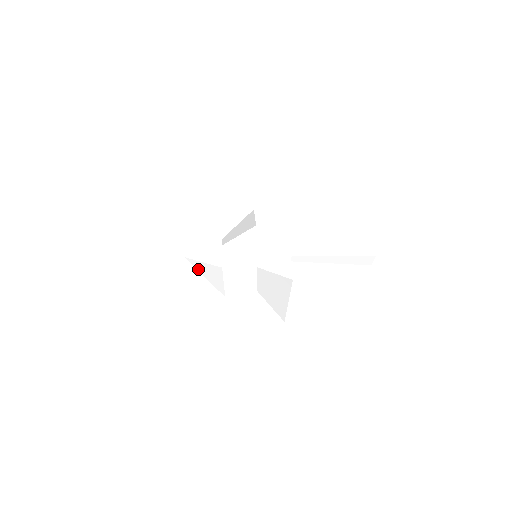
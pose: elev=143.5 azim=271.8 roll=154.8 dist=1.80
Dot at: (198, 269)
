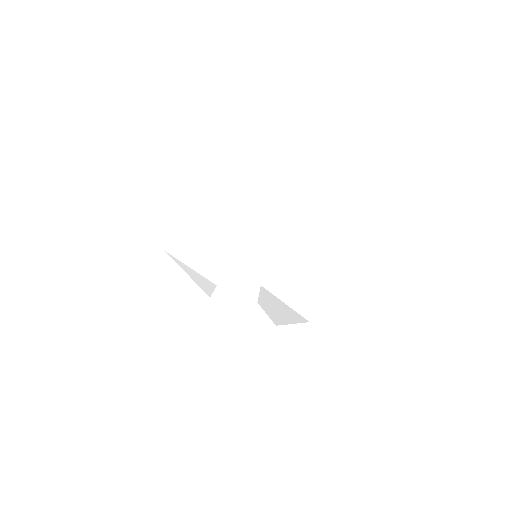
Dot at: (181, 256)
